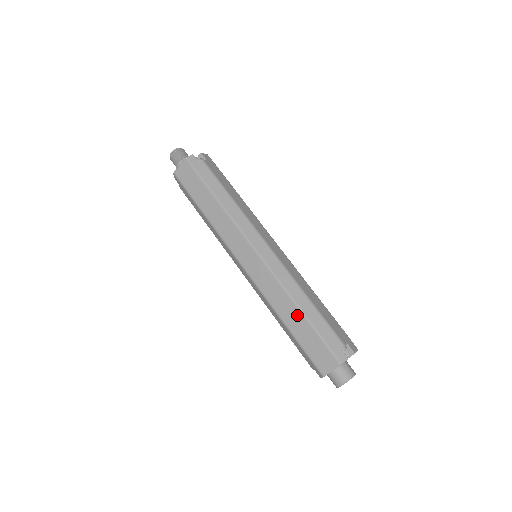
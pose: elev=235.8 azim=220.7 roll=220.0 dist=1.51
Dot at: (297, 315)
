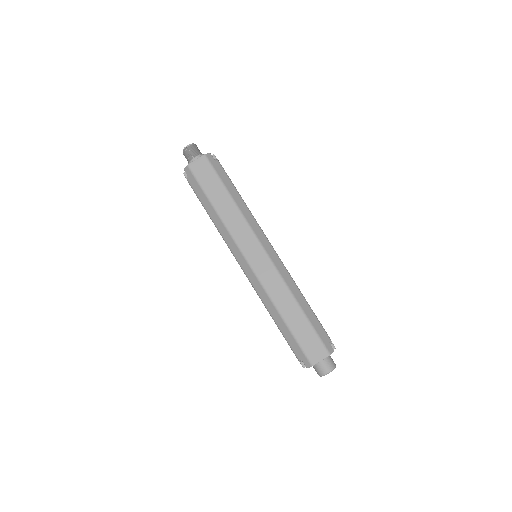
Dot at: (296, 310)
